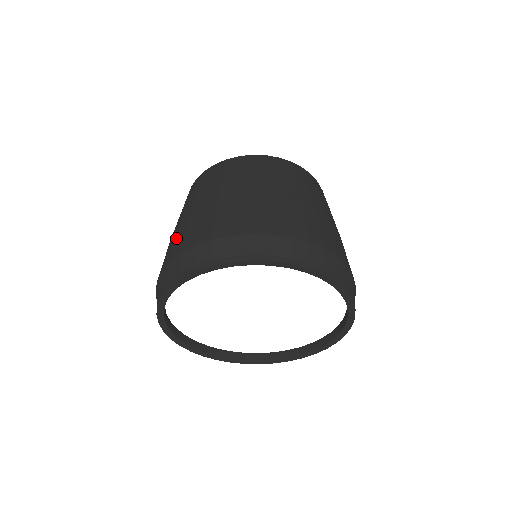
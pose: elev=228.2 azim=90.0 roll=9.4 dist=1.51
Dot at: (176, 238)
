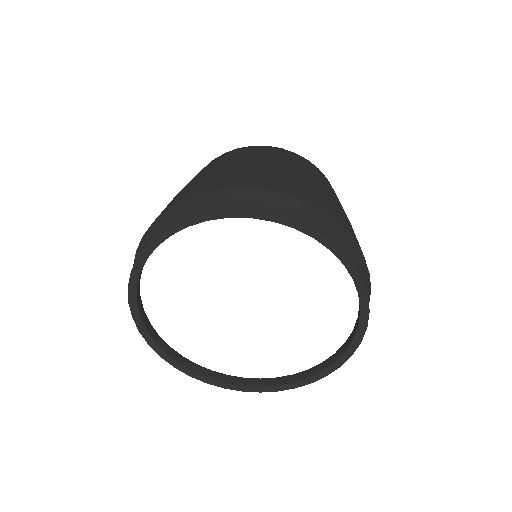
Dot at: occluded
